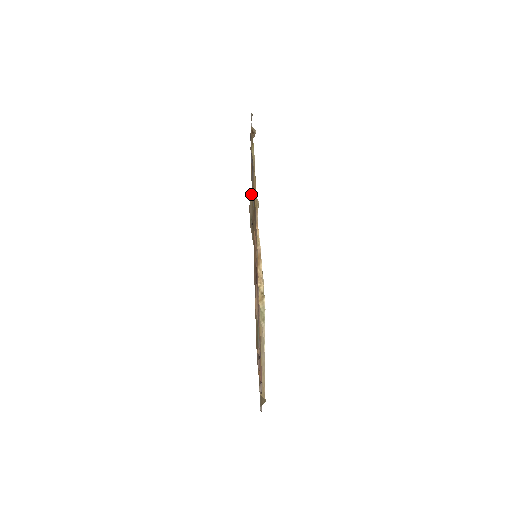
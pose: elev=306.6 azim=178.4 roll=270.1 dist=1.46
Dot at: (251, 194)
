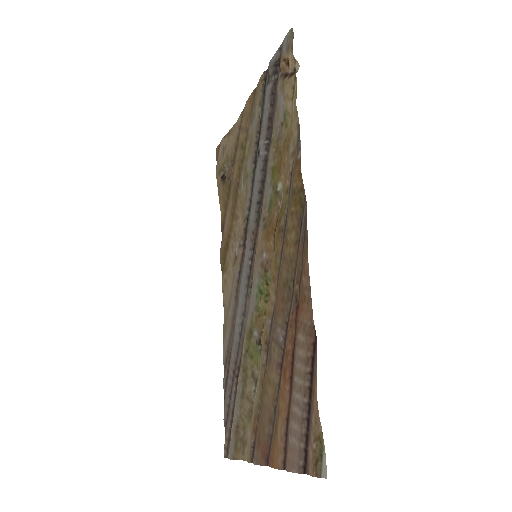
Dot at: (229, 134)
